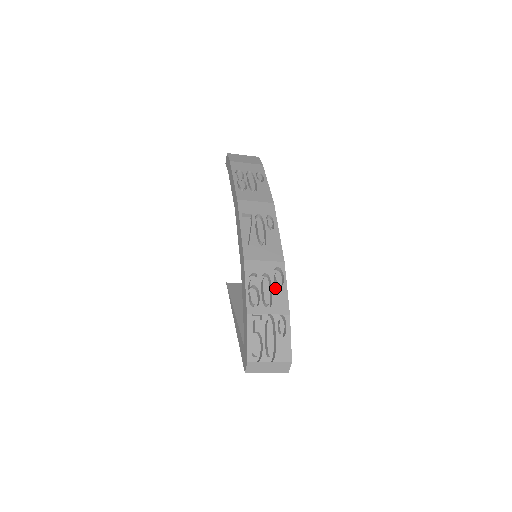
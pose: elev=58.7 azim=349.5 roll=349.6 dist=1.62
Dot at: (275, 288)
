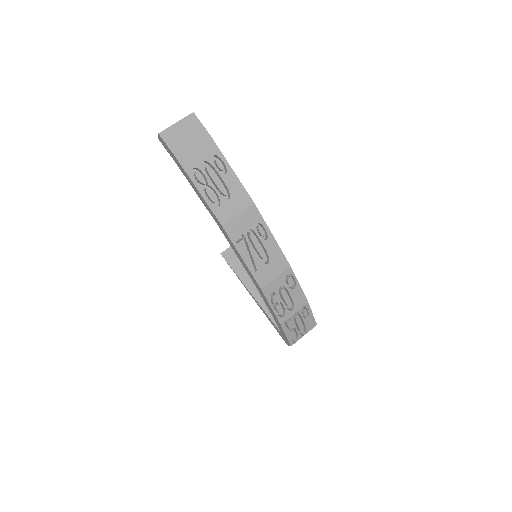
Dot at: (292, 292)
